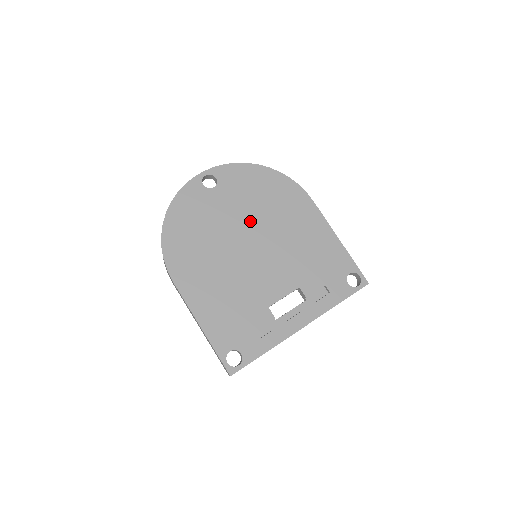
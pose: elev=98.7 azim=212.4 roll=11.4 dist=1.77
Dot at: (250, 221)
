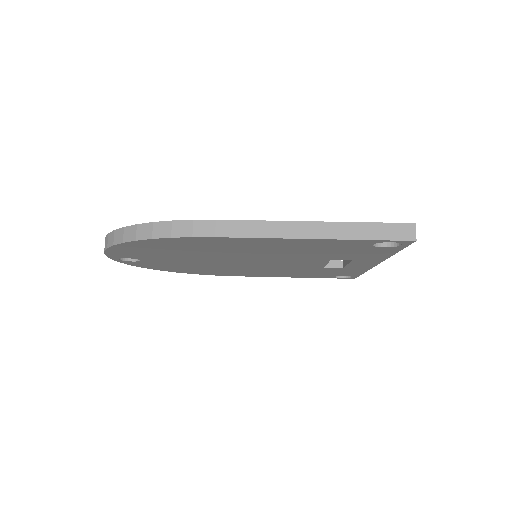
Dot at: occluded
